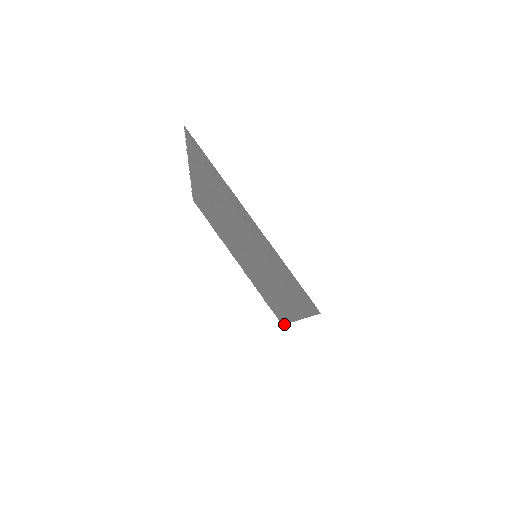
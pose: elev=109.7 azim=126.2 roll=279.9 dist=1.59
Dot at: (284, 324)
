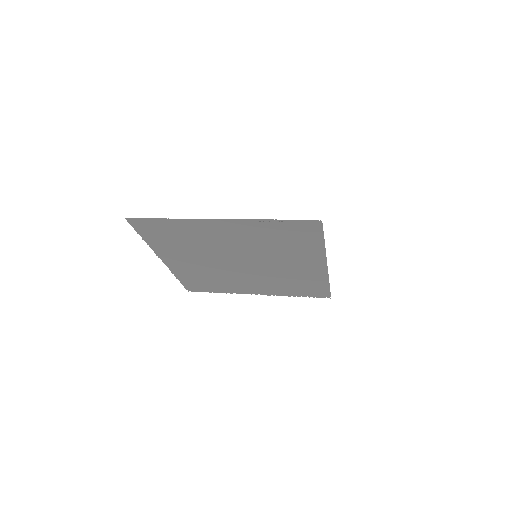
Dot at: (330, 294)
